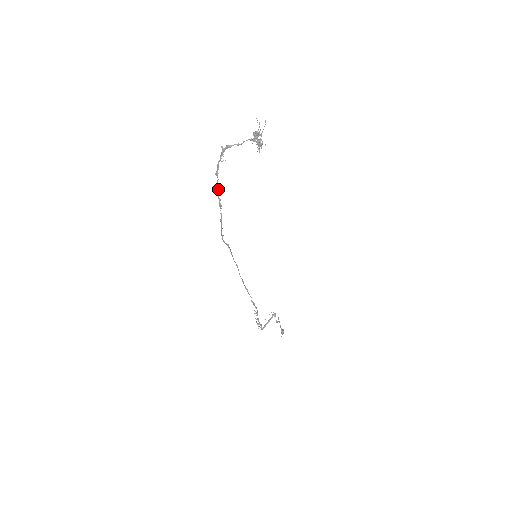
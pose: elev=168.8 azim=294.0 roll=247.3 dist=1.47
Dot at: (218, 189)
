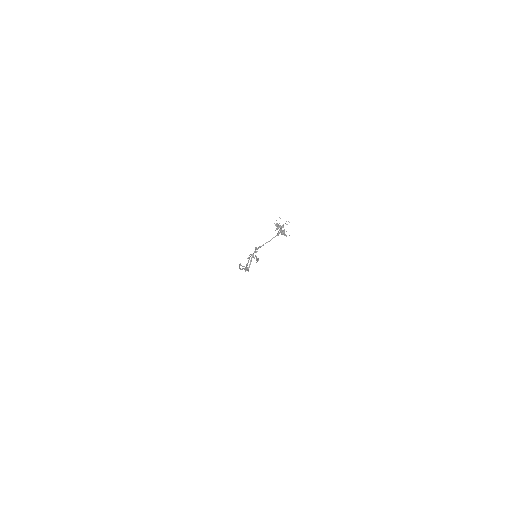
Dot at: occluded
